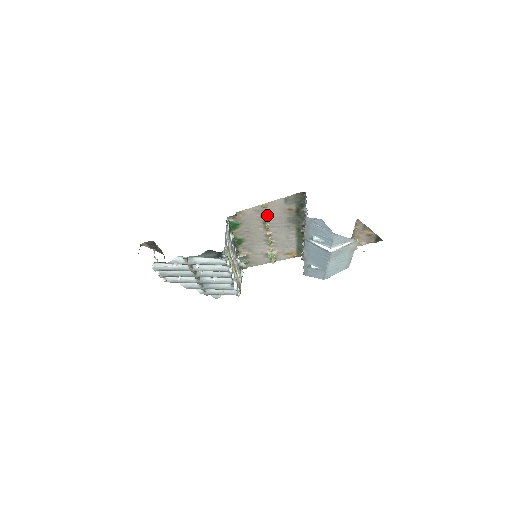
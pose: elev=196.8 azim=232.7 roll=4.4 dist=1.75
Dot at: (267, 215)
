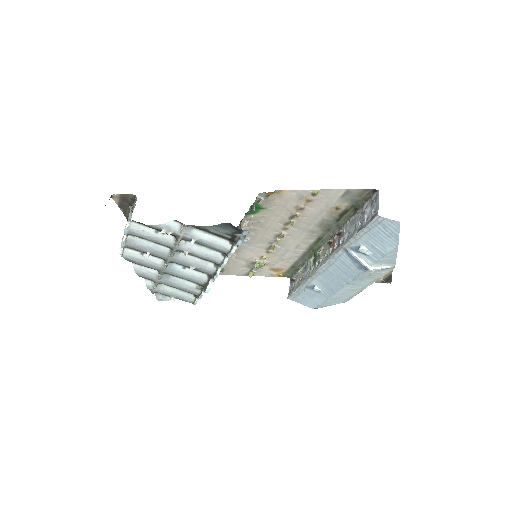
Dot at: (305, 207)
